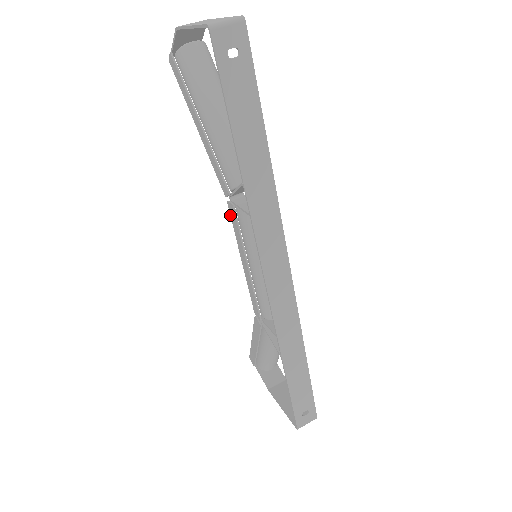
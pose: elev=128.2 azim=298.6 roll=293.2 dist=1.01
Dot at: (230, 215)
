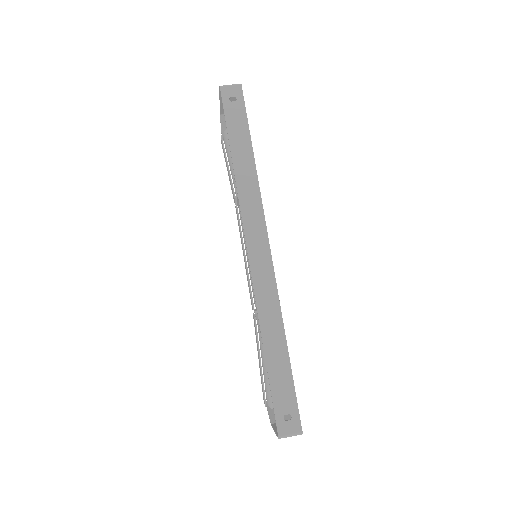
Dot at: (237, 218)
